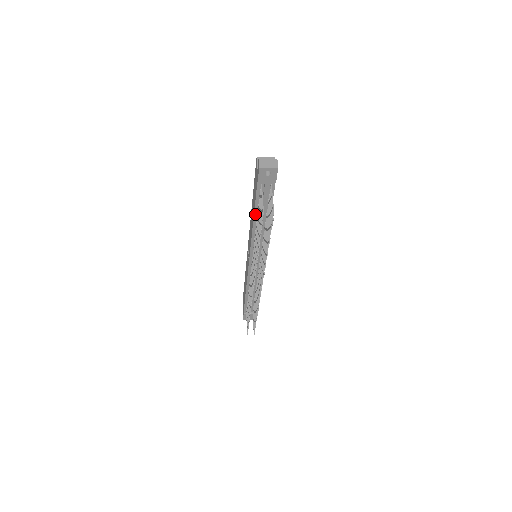
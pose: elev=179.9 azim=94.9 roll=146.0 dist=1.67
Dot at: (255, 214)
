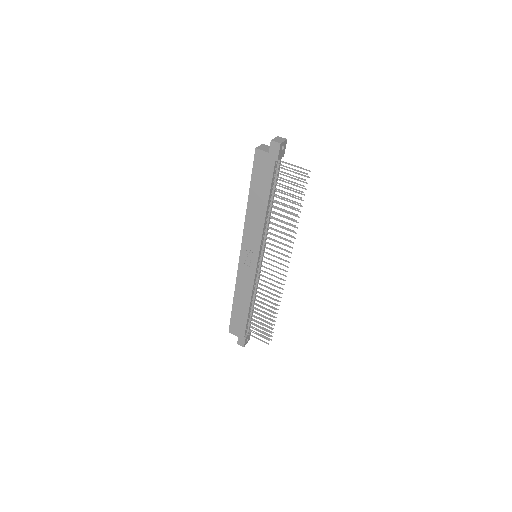
Dot at: (269, 200)
